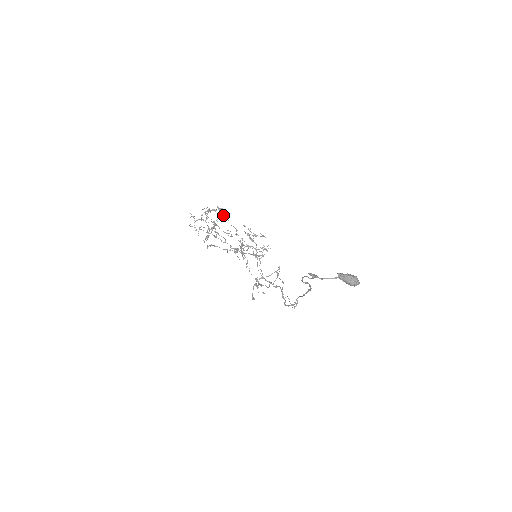
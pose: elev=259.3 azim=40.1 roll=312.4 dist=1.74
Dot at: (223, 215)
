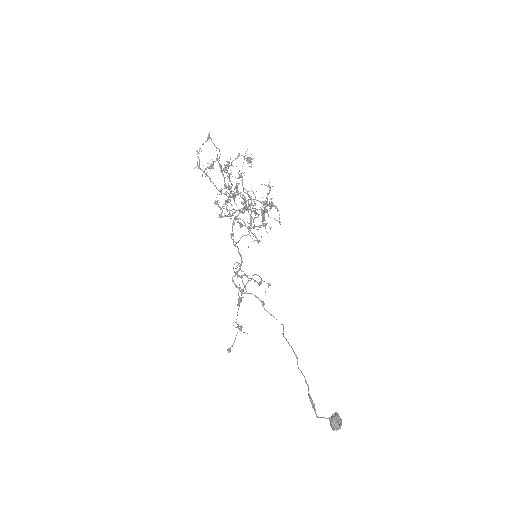
Dot at: occluded
